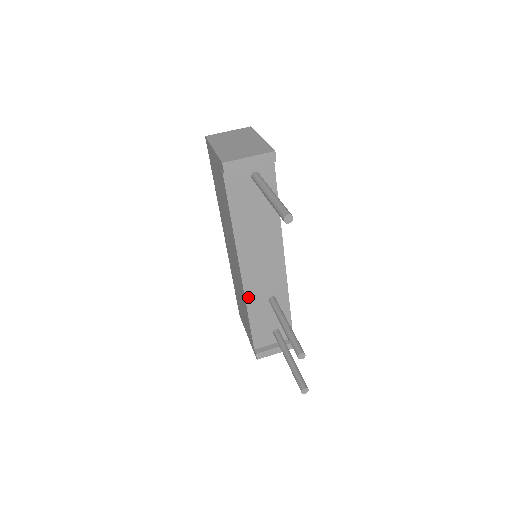
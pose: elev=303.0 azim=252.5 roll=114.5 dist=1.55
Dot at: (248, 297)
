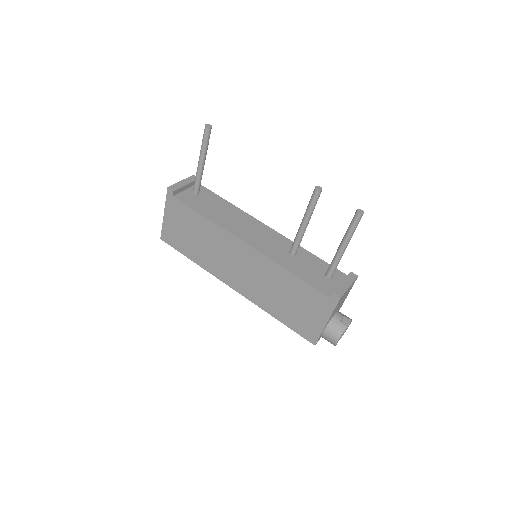
Dot at: (273, 258)
